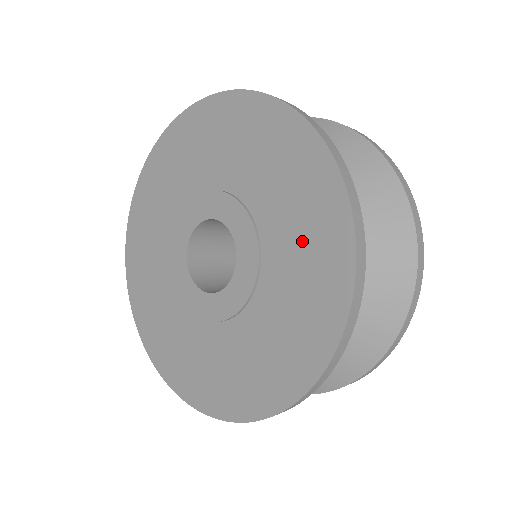
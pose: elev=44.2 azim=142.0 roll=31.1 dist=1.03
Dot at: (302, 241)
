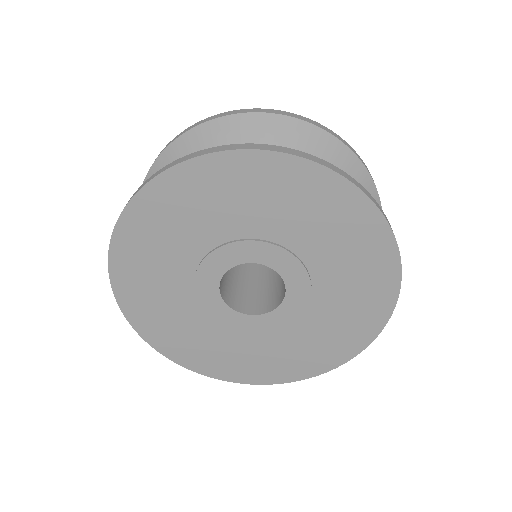
Dot at: (349, 309)
